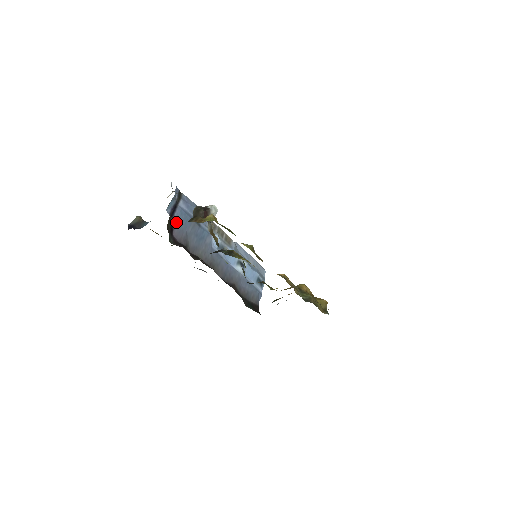
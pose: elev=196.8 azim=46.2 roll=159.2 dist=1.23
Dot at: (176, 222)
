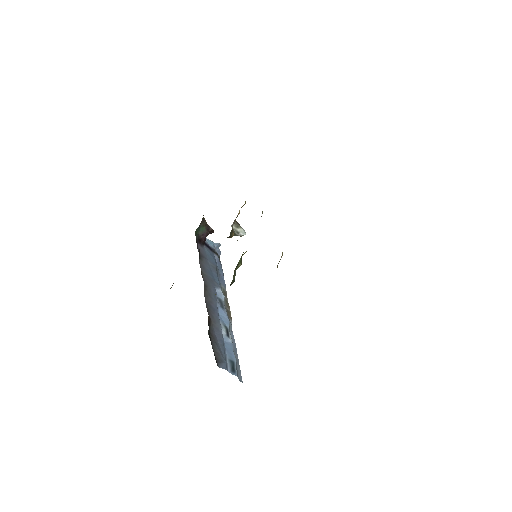
Dot at: (205, 249)
